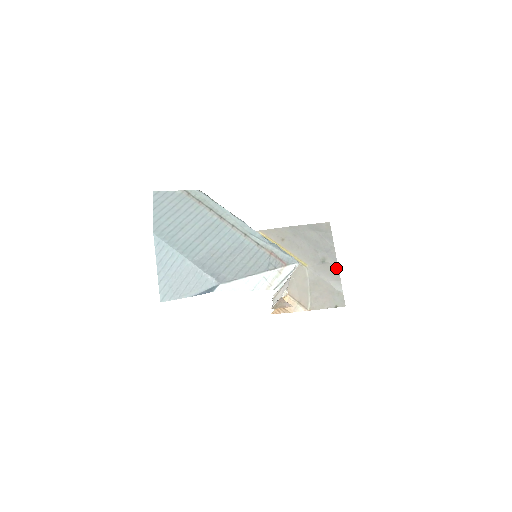
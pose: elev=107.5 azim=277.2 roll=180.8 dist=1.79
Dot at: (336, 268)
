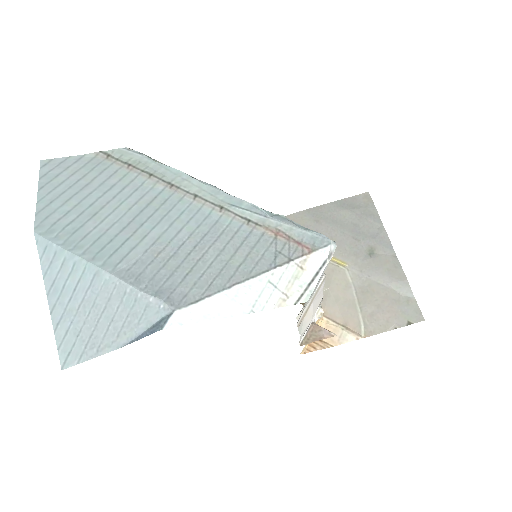
Dot at: (394, 260)
